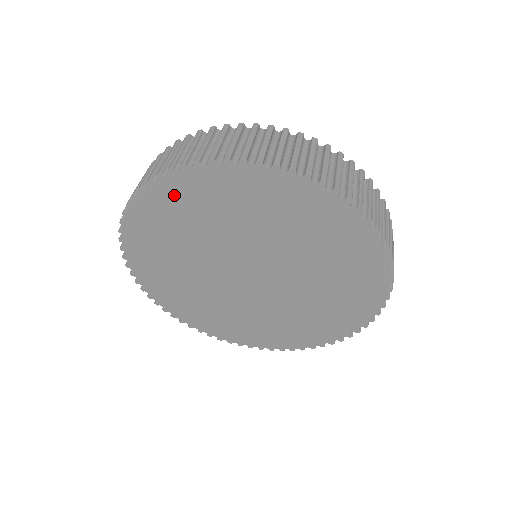
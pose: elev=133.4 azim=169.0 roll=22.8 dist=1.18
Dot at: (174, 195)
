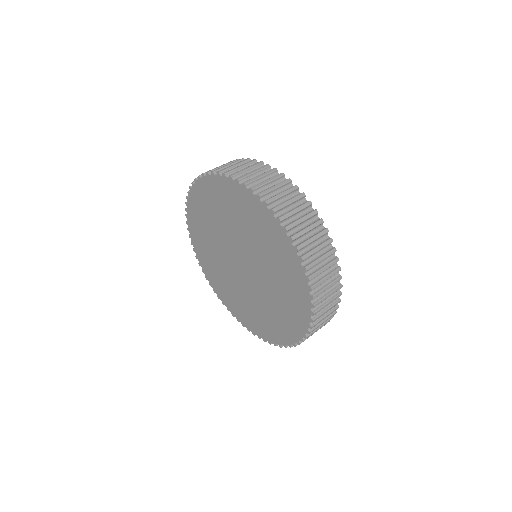
Dot at: (194, 219)
